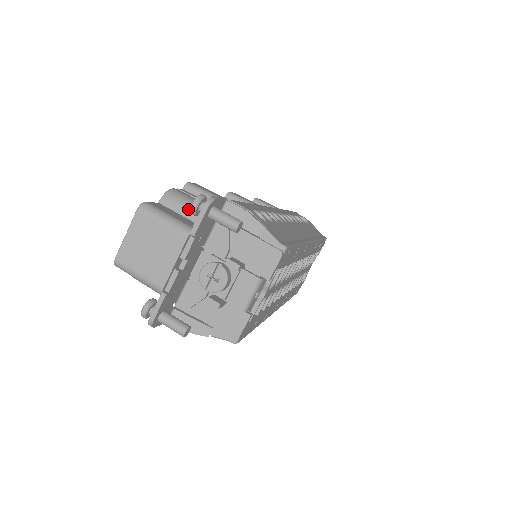
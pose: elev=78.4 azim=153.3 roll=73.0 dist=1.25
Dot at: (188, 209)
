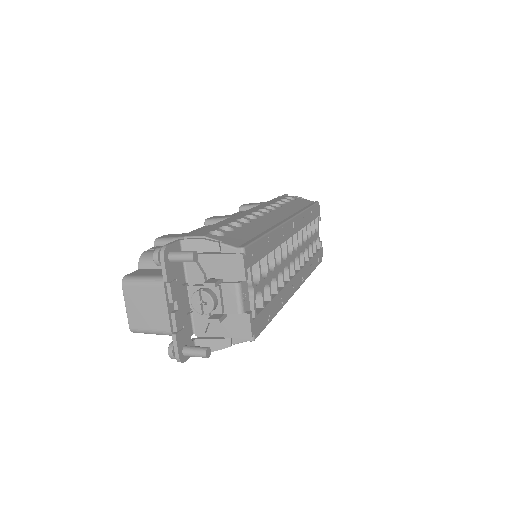
Dot at: occluded
